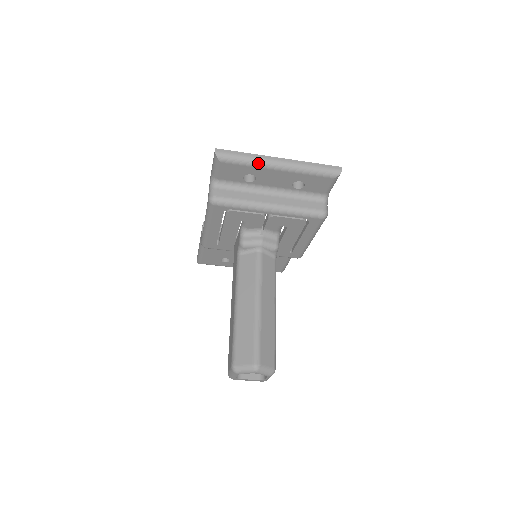
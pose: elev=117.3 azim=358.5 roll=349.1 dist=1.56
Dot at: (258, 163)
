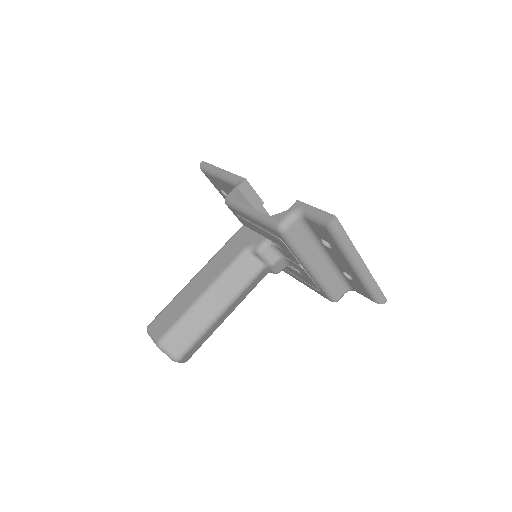
Dot at: (347, 254)
